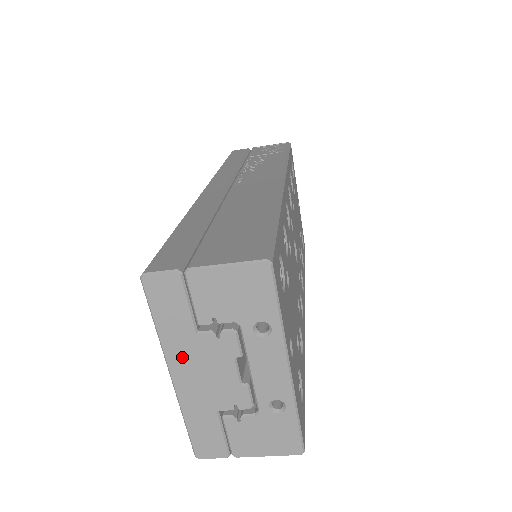
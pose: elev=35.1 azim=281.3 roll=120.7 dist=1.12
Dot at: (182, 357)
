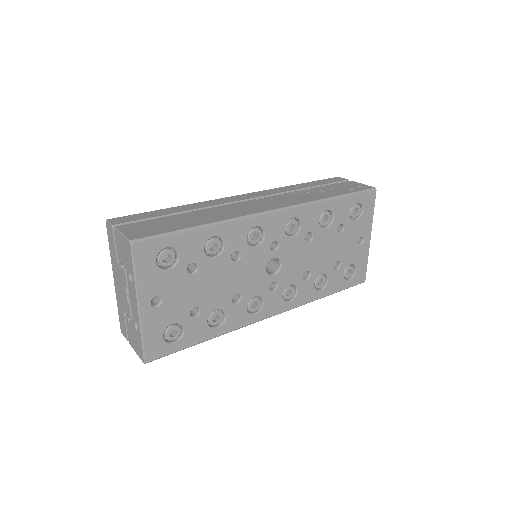
Dot at: (115, 271)
